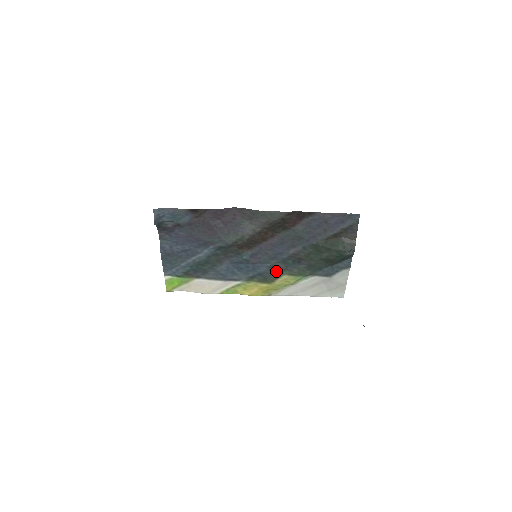
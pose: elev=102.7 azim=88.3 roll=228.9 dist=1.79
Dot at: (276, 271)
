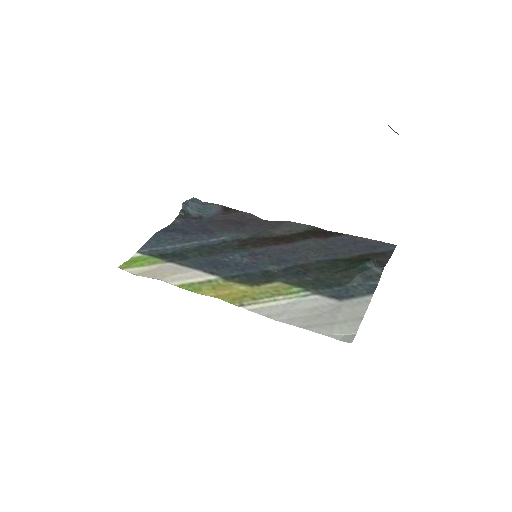
Dot at: (269, 277)
